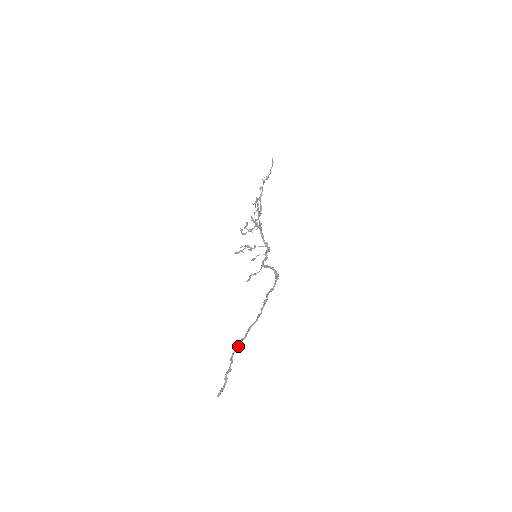
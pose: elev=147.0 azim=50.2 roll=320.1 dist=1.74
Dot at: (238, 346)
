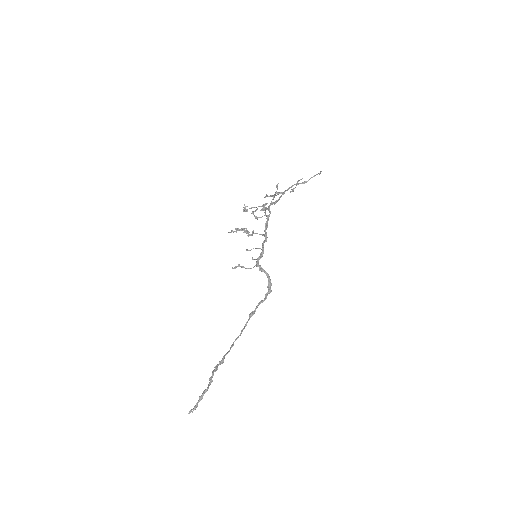
Dot at: occluded
